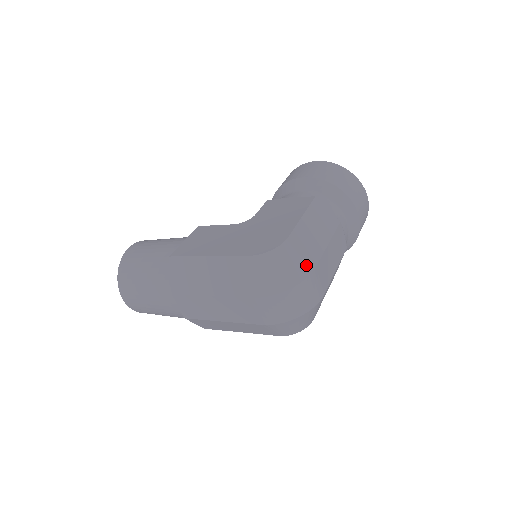
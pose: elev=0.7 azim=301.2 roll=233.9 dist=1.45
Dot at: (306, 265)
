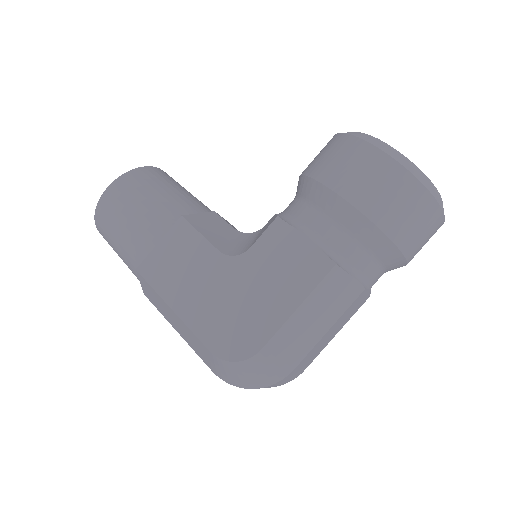
Dot at: (280, 371)
